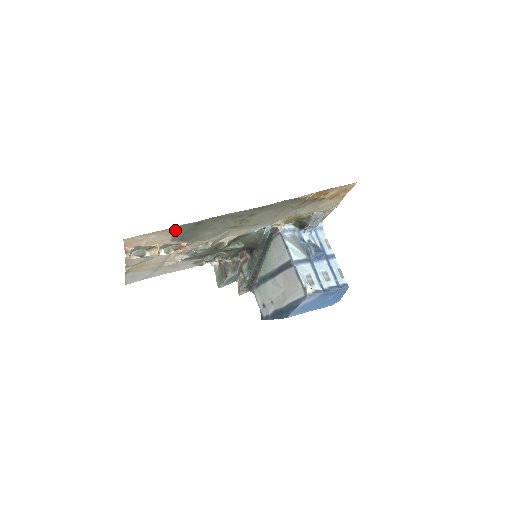
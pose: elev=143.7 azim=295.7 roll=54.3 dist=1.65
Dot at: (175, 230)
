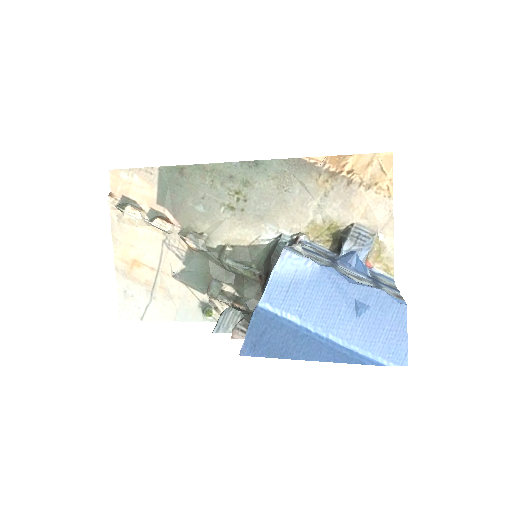
Dot at: (158, 176)
